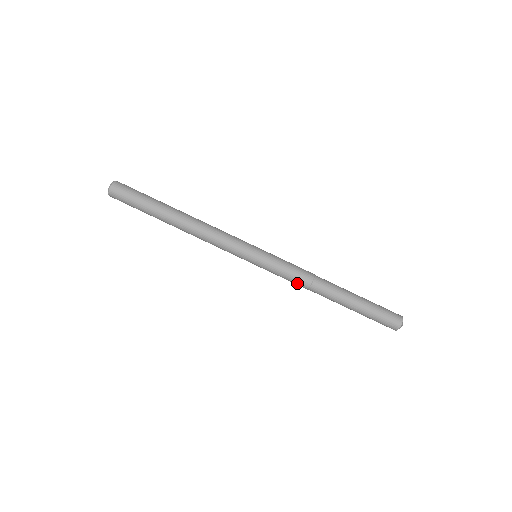
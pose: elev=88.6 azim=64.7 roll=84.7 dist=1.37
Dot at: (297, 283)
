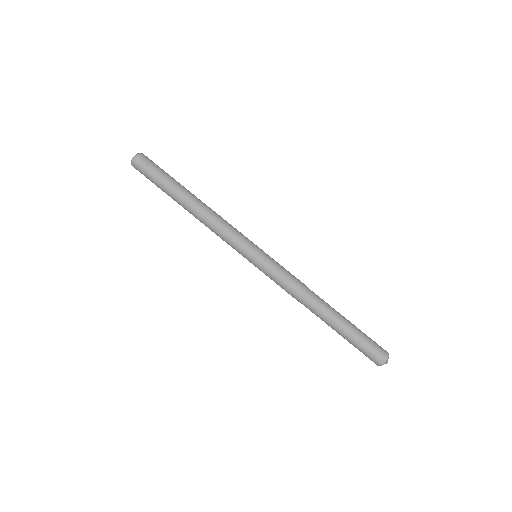
Dot at: (291, 290)
